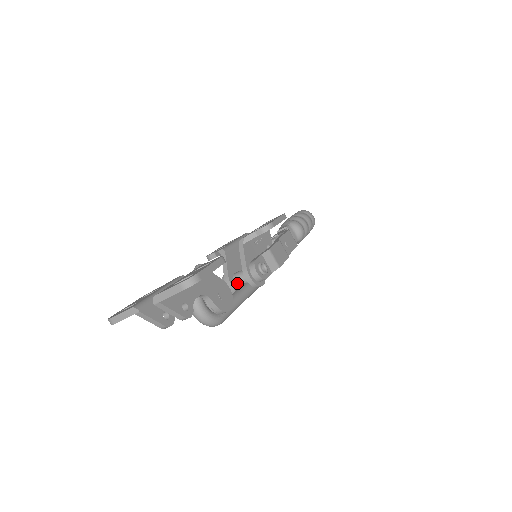
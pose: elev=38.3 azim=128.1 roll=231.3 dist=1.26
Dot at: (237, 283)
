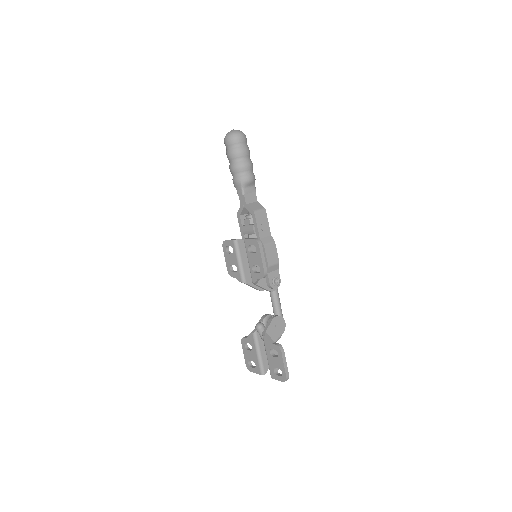
Dot at: occluded
